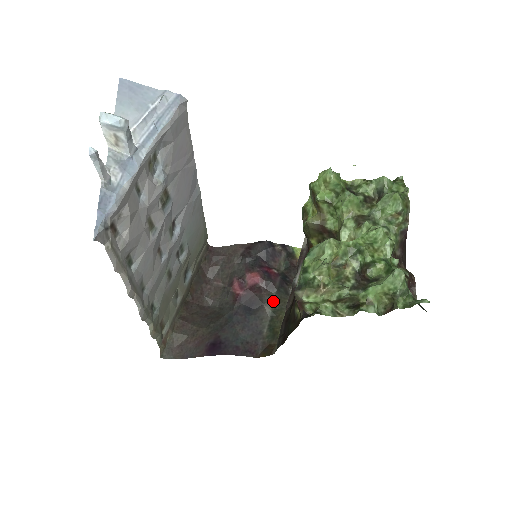
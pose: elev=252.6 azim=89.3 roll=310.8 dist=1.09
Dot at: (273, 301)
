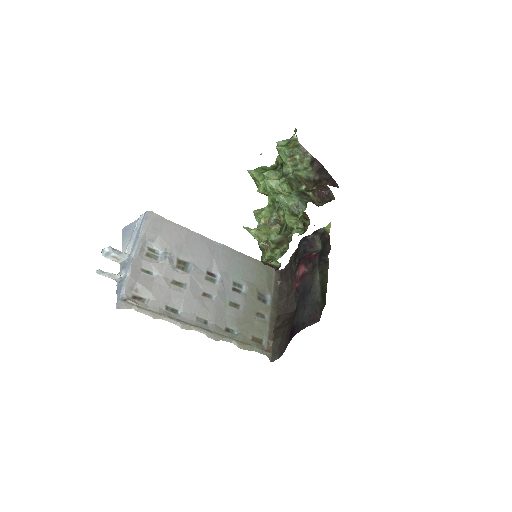
Dot at: (318, 275)
